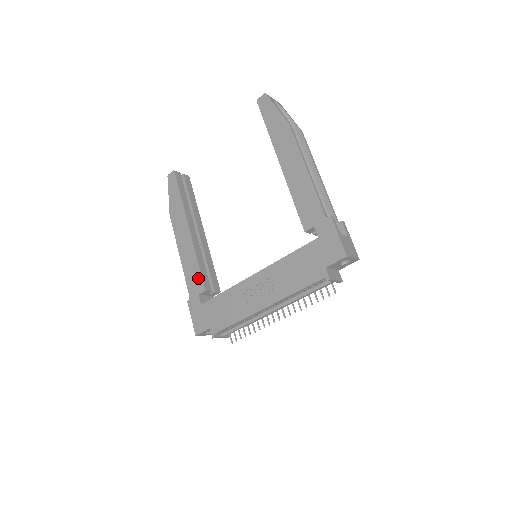
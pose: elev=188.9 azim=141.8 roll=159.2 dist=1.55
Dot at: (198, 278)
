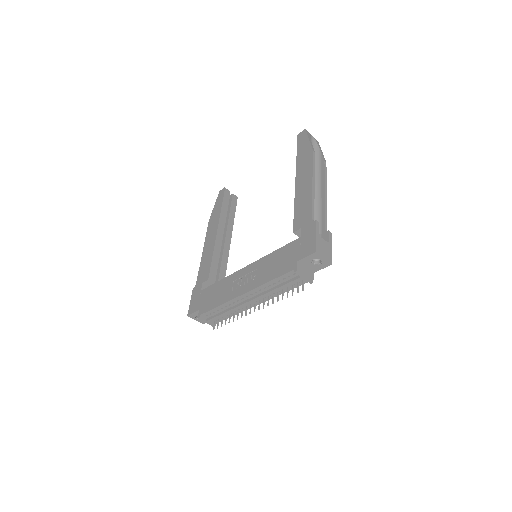
Dot at: (207, 269)
